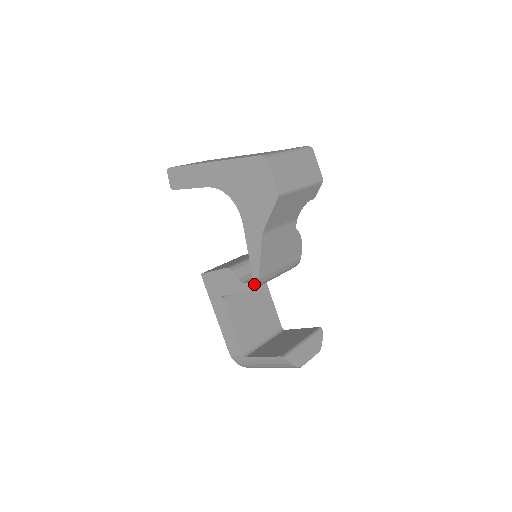
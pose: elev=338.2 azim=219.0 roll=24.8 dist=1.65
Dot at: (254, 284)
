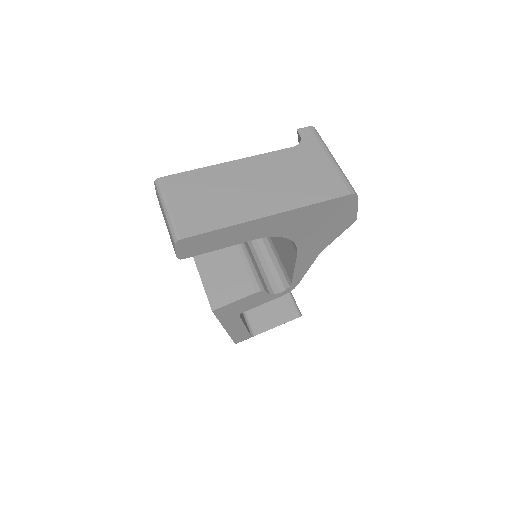
Dot at: (291, 289)
